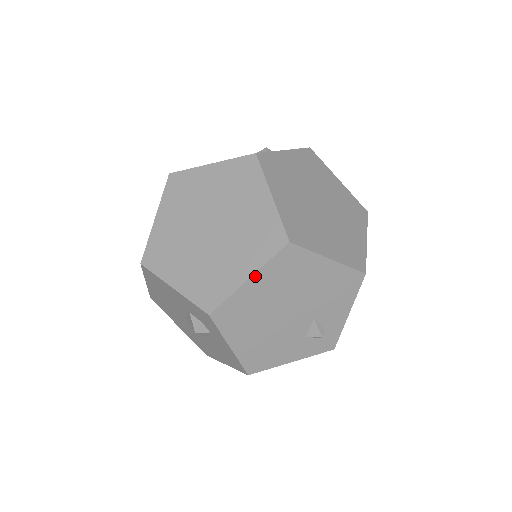
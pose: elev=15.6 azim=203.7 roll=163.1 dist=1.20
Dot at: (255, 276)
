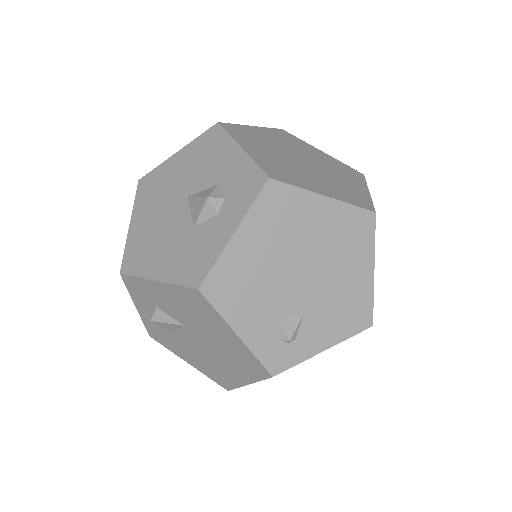
Dot at: (331, 201)
